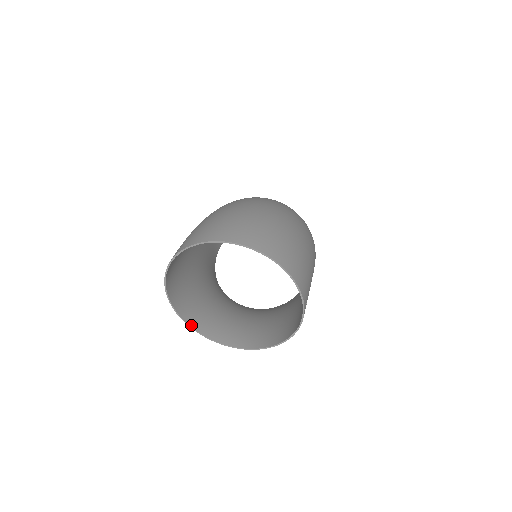
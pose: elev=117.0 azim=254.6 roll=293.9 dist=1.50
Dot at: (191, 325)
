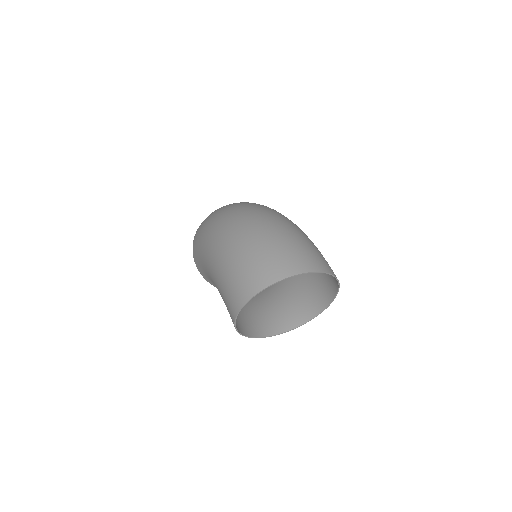
Dot at: (252, 336)
